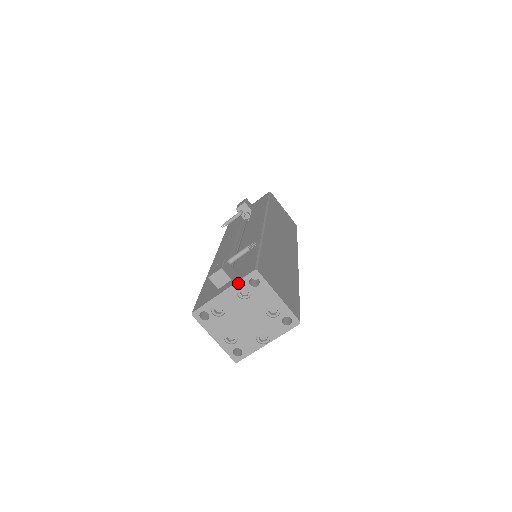
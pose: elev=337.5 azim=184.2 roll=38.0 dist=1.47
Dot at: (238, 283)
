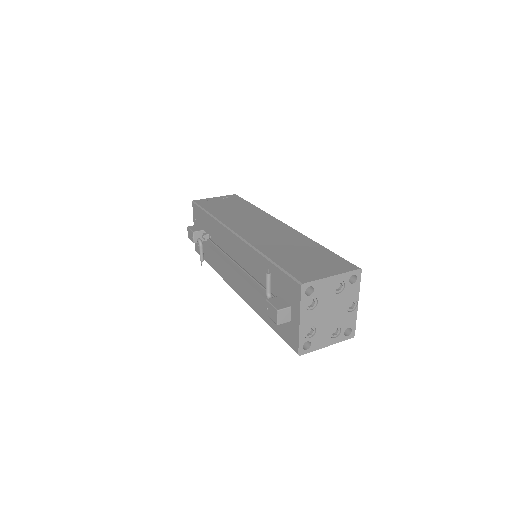
Dot at: (302, 305)
